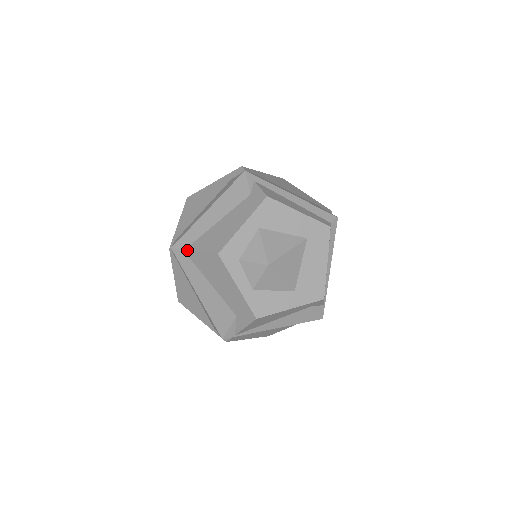
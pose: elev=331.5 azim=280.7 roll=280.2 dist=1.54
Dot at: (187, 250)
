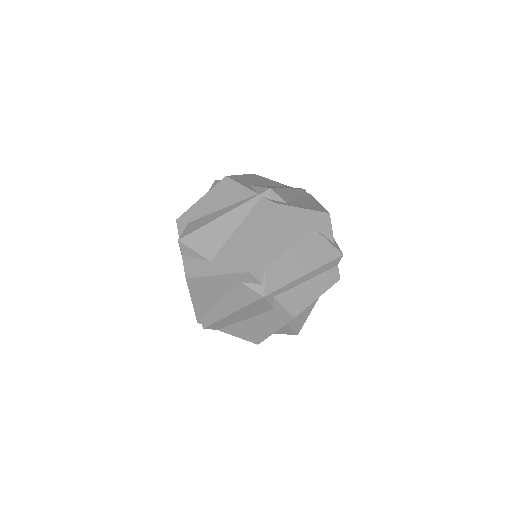
Dot at: occluded
